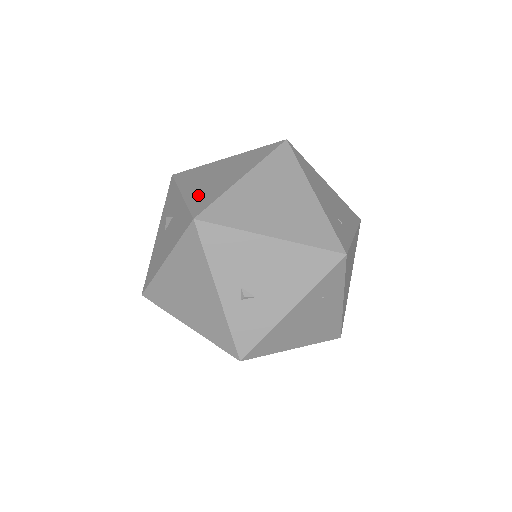
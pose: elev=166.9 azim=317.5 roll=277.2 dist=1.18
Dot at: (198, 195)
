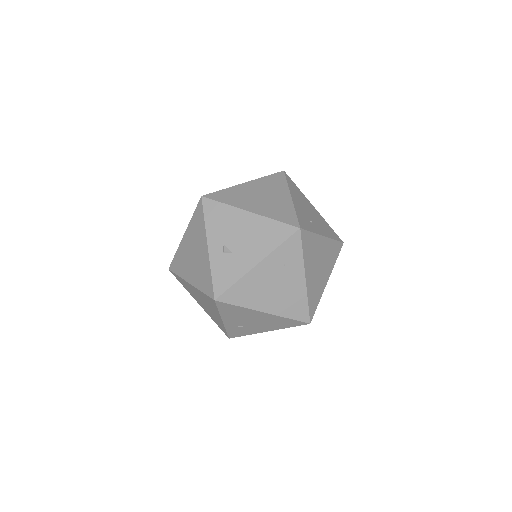
Dot at: occluded
